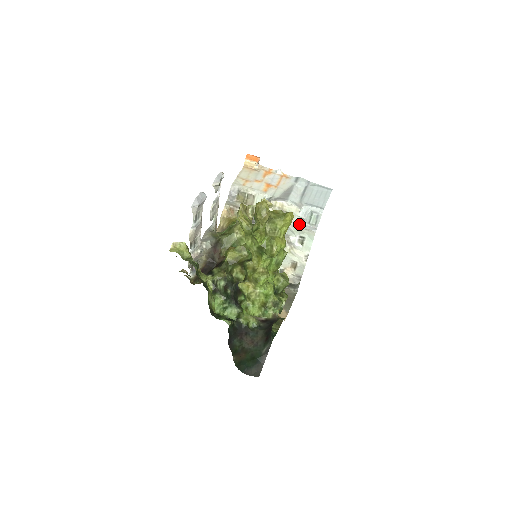
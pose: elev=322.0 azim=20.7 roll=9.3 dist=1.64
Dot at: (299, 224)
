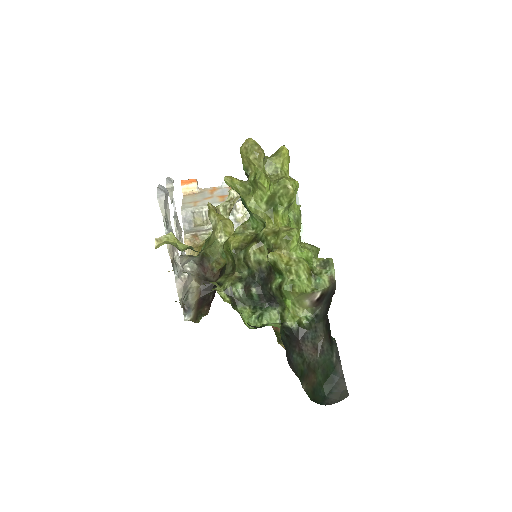
Dot at: occluded
